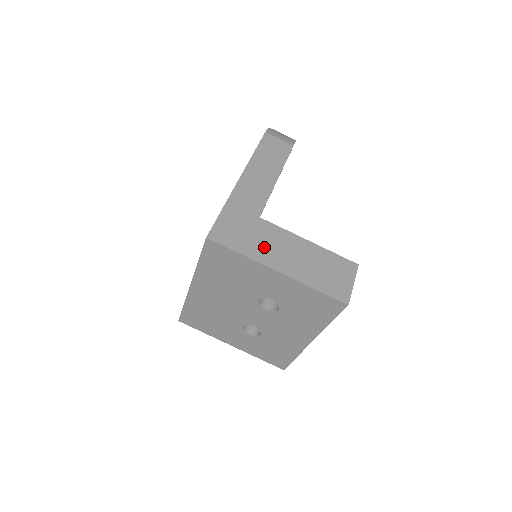
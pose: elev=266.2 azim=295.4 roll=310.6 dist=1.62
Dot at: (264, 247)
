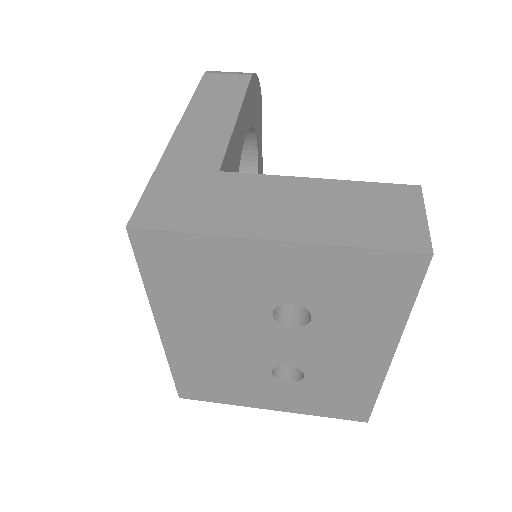
Dot at: (237, 210)
